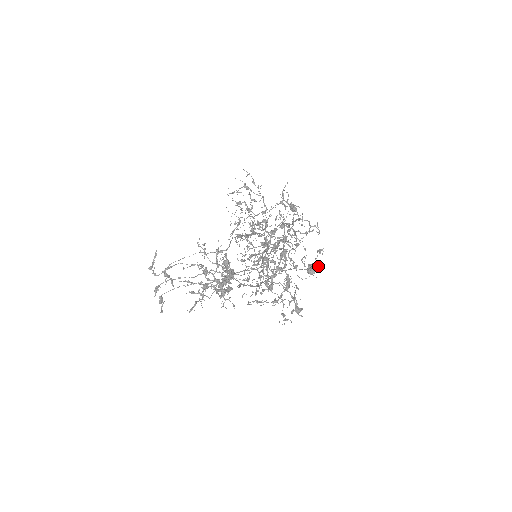
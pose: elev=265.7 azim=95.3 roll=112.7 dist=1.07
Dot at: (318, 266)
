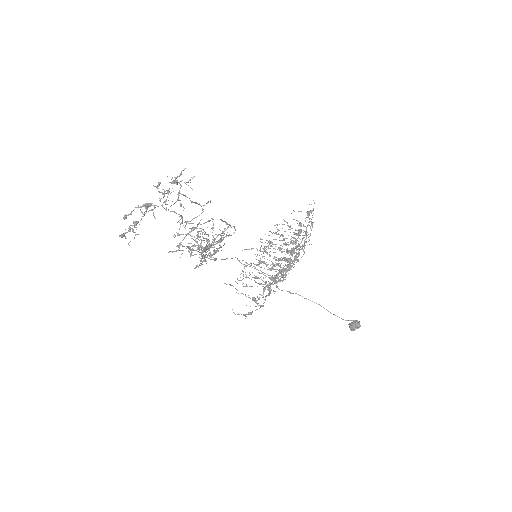
Dot at: (357, 324)
